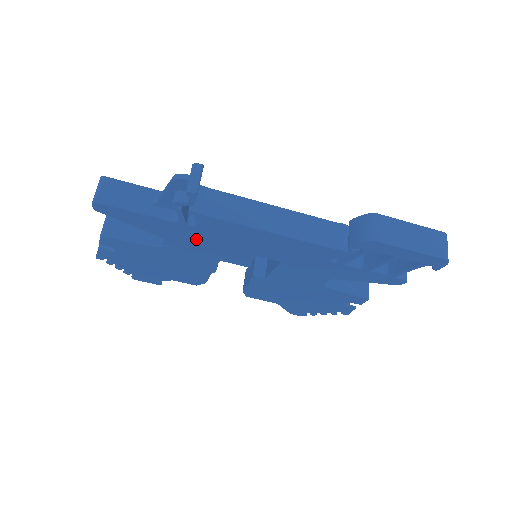
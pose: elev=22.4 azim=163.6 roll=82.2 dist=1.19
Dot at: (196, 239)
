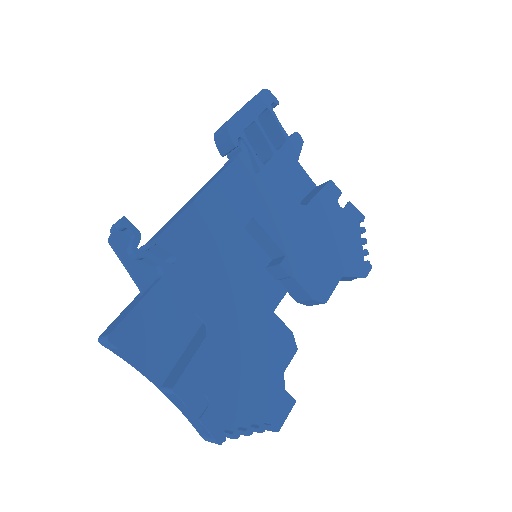
Dot at: (199, 275)
